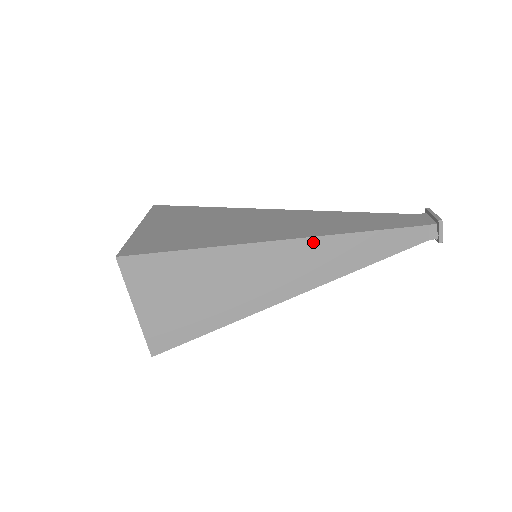
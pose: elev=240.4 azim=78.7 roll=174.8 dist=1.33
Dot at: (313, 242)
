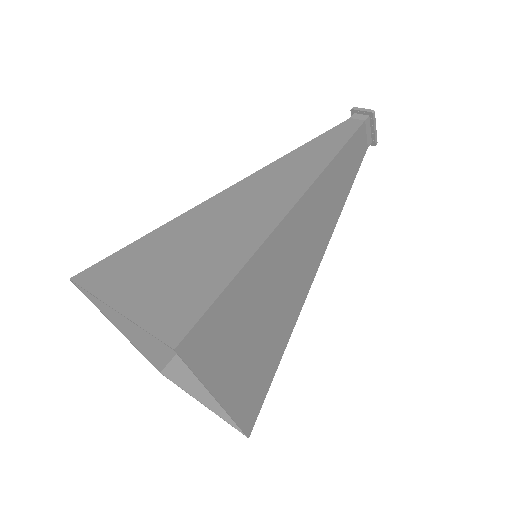
Dot at: (266, 170)
